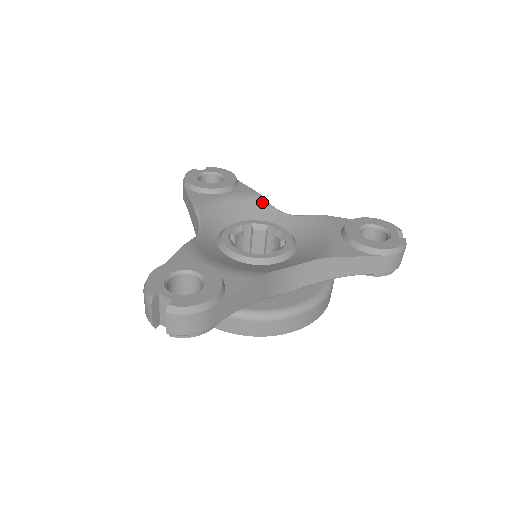
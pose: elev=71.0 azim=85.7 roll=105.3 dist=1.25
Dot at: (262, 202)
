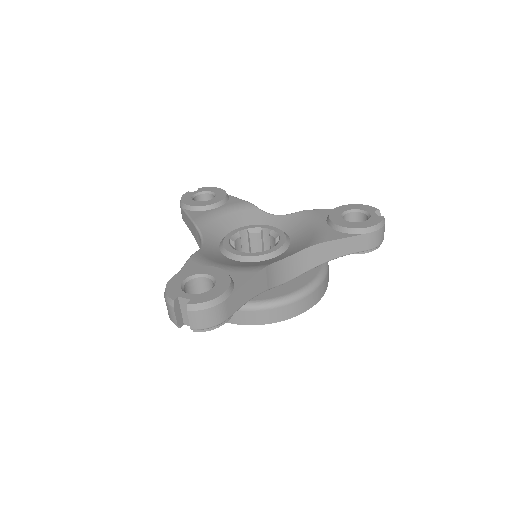
Dot at: (253, 209)
